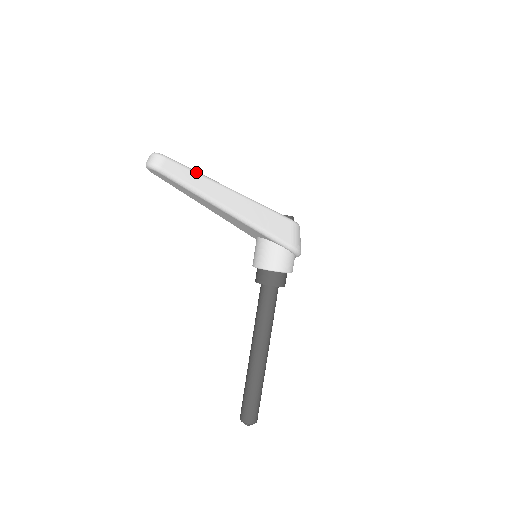
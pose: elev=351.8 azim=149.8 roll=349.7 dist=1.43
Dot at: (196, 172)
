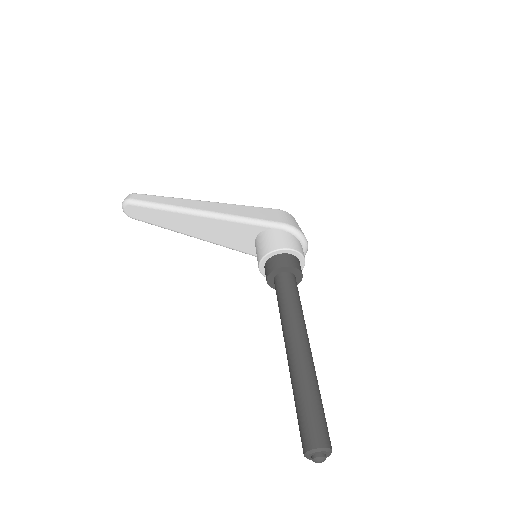
Dot at: (165, 197)
